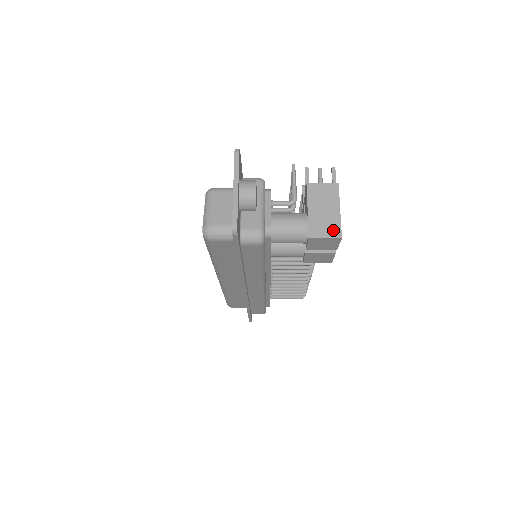
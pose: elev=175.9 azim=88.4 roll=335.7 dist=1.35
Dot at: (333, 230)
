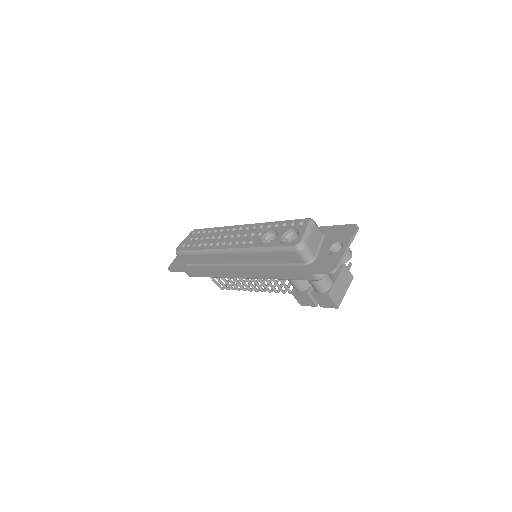
Dot at: (338, 301)
